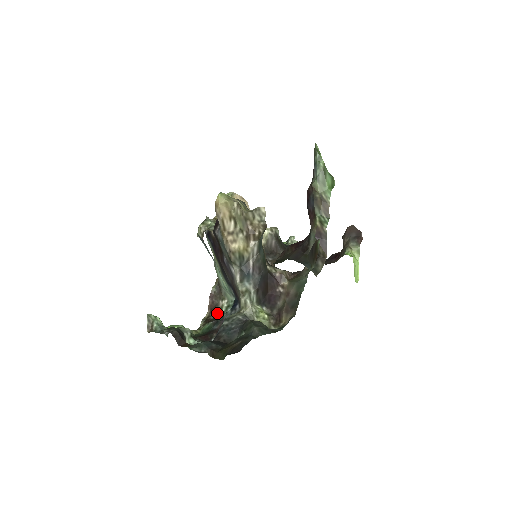
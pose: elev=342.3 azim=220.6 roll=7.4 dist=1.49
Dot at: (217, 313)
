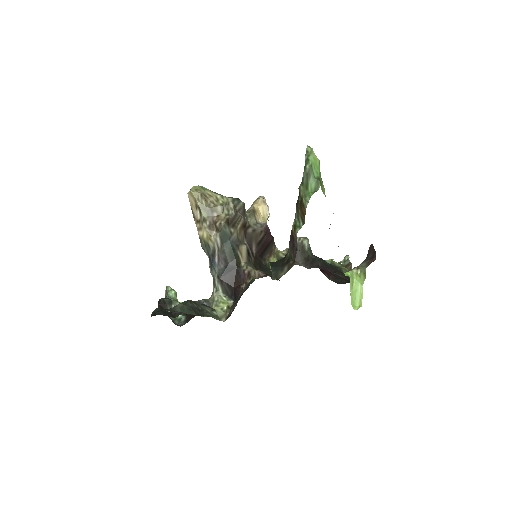
Dot at: occluded
